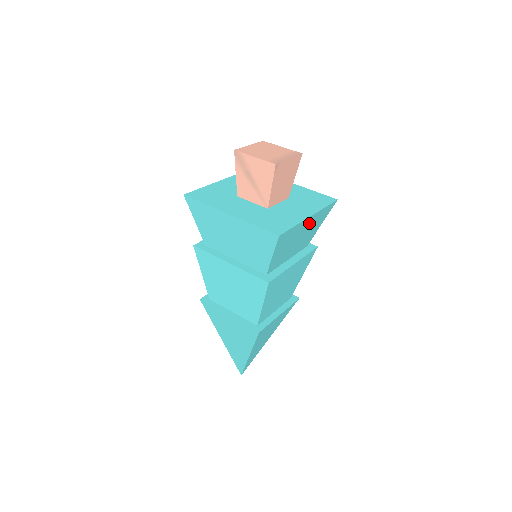
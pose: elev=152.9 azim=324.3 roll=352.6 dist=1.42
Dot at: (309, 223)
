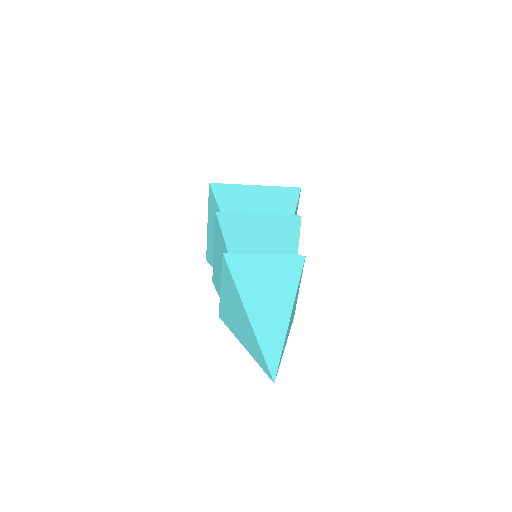
Dot at: (261, 193)
